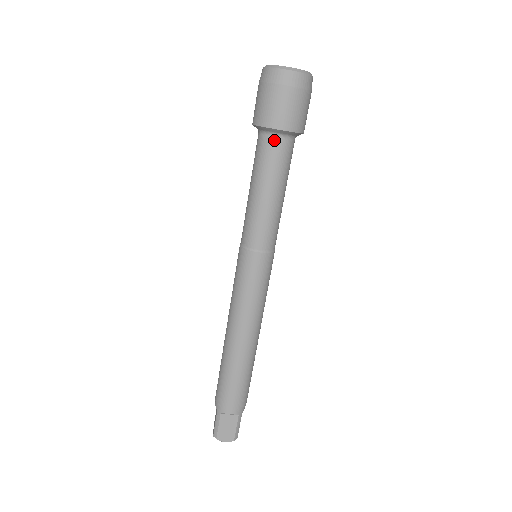
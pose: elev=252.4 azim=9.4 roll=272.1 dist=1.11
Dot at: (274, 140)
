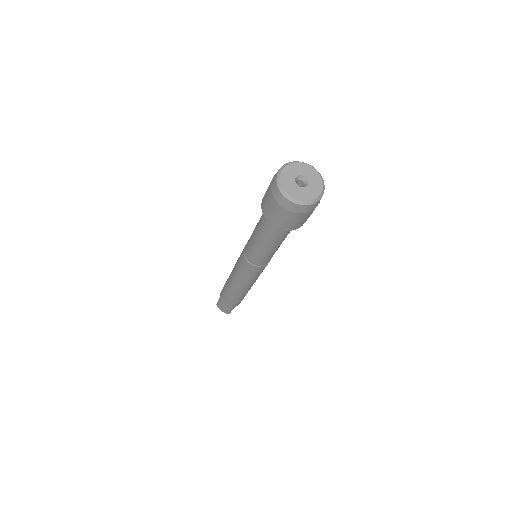
Dot at: occluded
